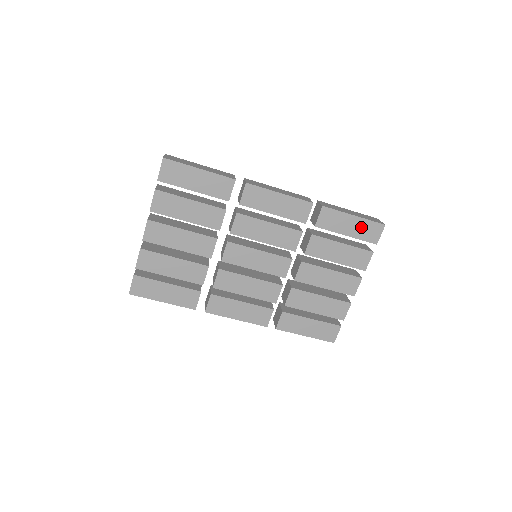
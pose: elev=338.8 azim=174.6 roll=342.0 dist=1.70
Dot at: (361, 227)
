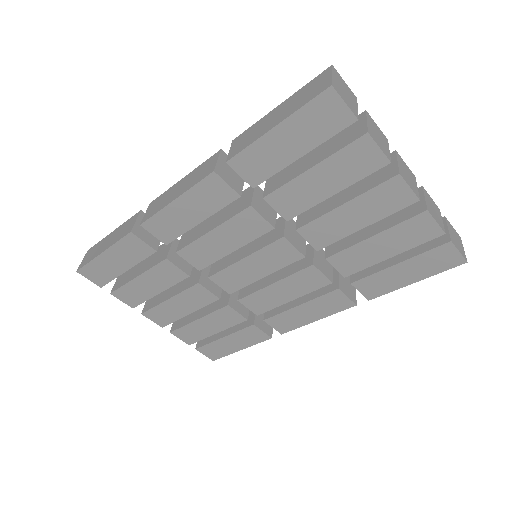
Dot at: (303, 128)
